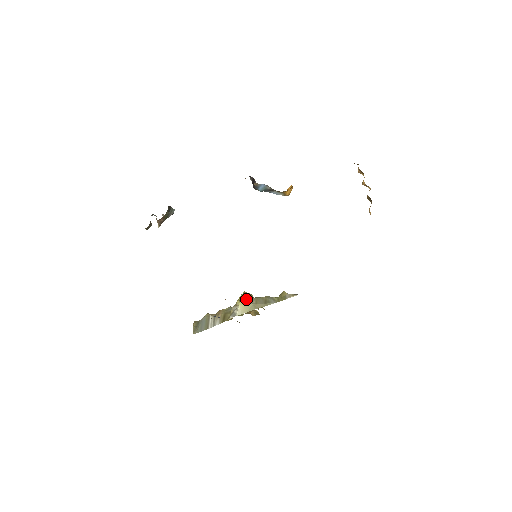
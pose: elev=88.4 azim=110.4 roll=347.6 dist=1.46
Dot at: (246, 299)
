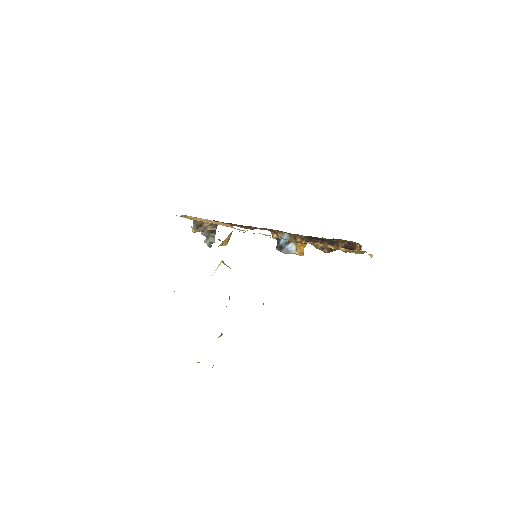
Dot at: occluded
